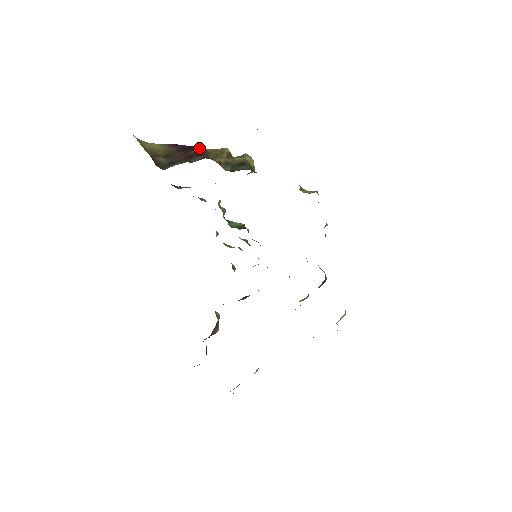
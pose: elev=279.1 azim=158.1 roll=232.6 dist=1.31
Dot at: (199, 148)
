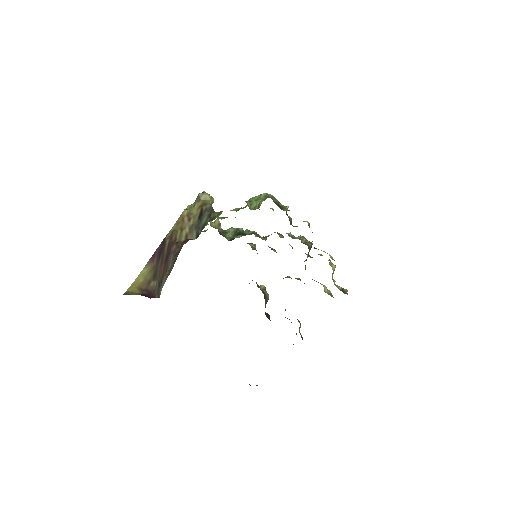
Dot at: (167, 238)
